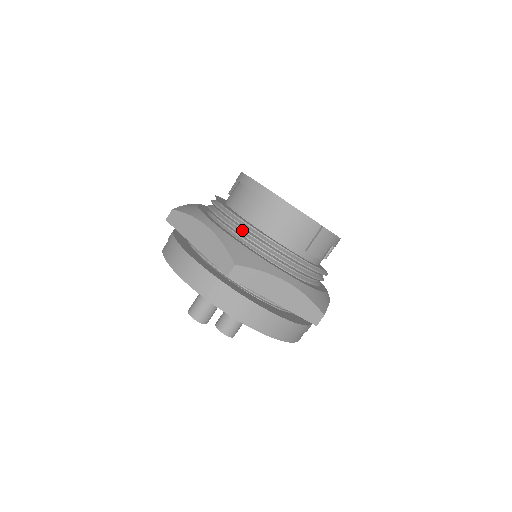
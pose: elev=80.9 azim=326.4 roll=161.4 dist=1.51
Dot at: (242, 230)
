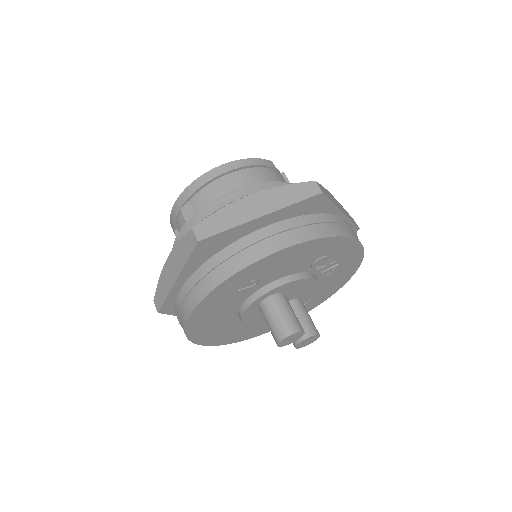
Dot at: occluded
